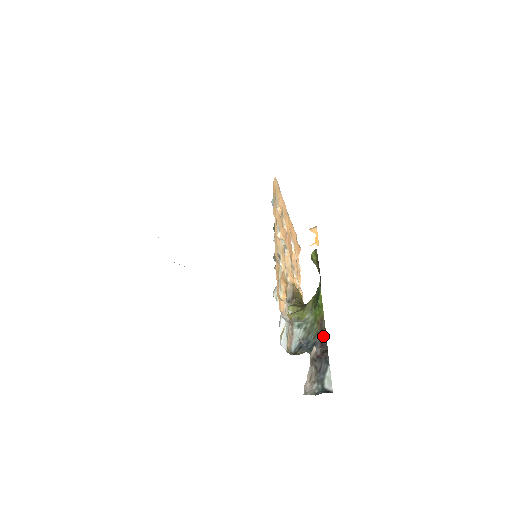
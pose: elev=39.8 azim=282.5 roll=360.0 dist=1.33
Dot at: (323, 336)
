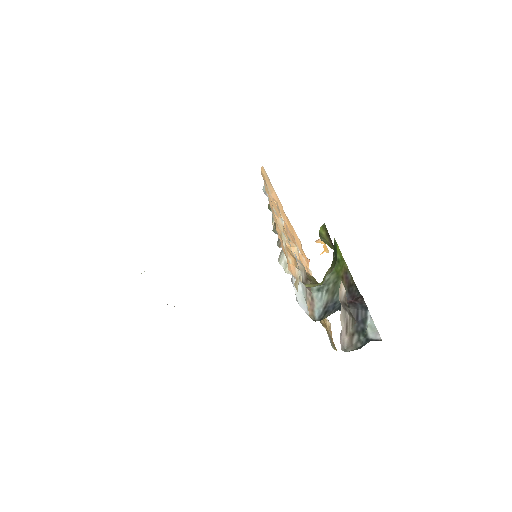
Dot at: (352, 288)
